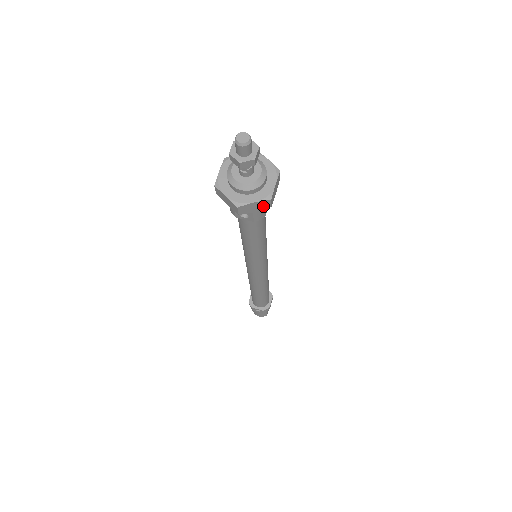
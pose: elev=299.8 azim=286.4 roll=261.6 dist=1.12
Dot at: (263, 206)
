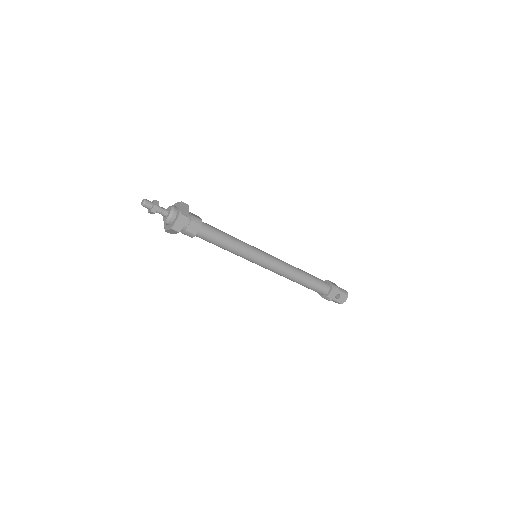
Dot at: (175, 232)
